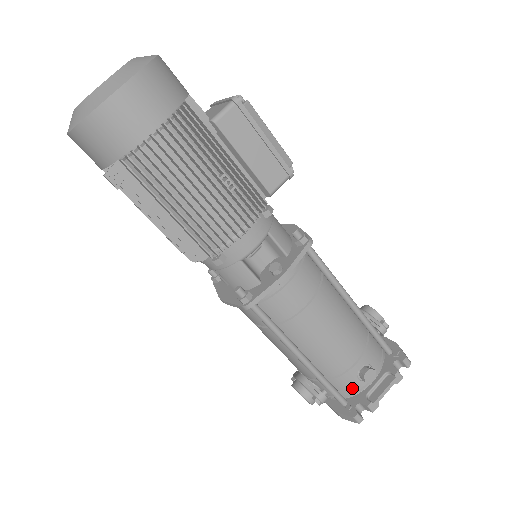
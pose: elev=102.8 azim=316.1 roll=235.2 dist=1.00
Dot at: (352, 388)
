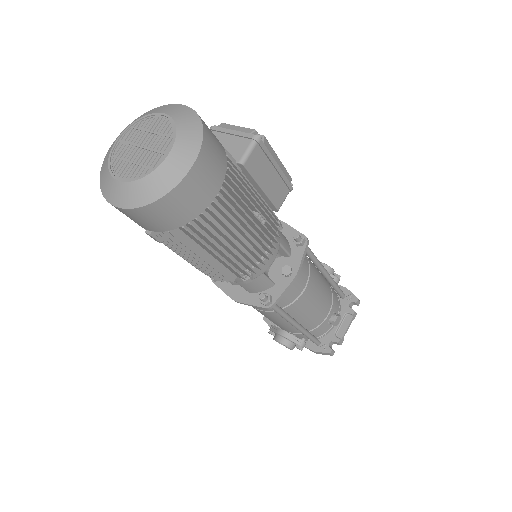
Dot at: (324, 332)
